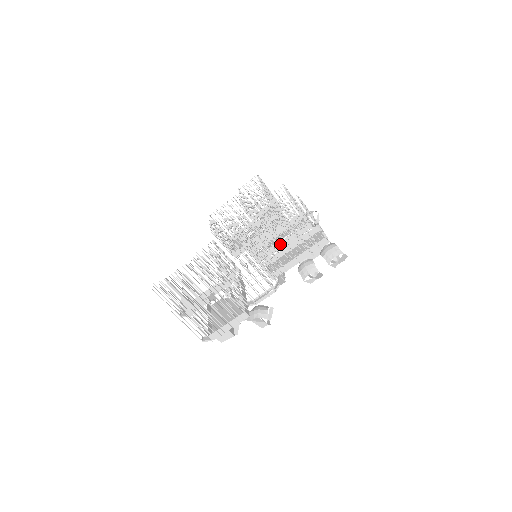
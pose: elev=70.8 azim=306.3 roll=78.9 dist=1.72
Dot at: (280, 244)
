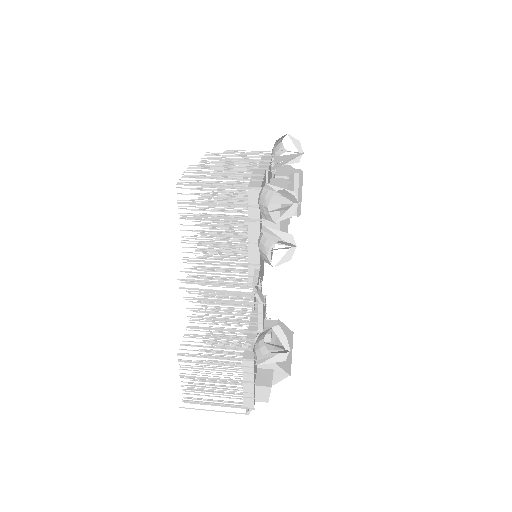
Dot at: occluded
